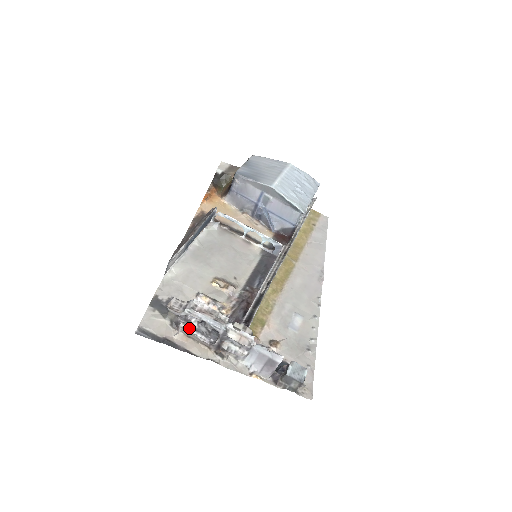
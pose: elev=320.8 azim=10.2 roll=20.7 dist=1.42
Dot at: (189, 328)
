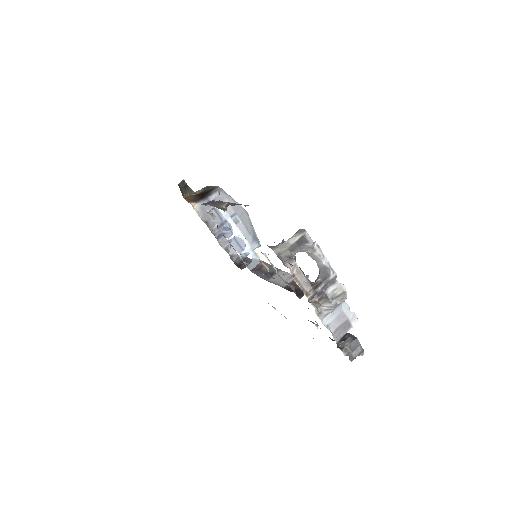
Dot at: occluded
